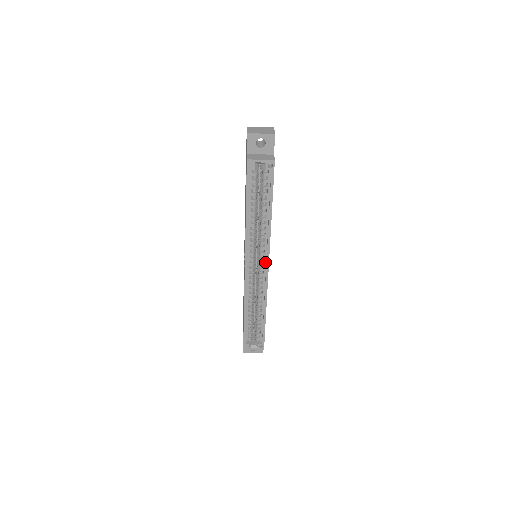
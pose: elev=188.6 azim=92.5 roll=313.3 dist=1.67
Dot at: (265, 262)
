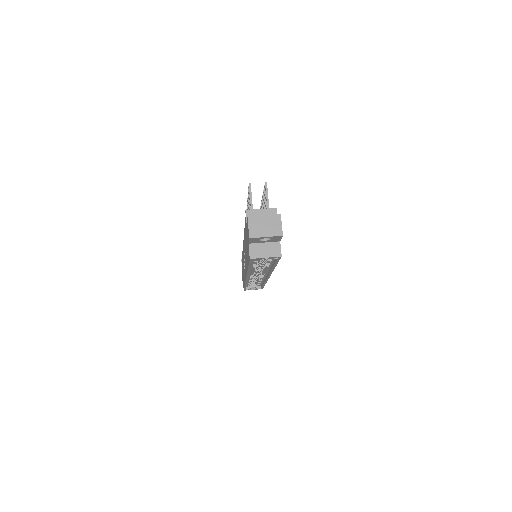
Dot at: (266, 273)
